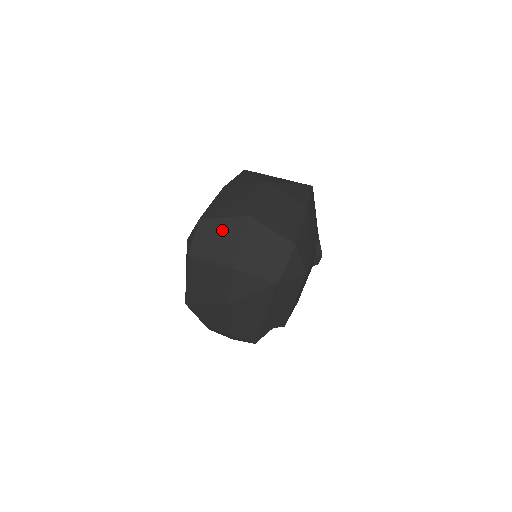
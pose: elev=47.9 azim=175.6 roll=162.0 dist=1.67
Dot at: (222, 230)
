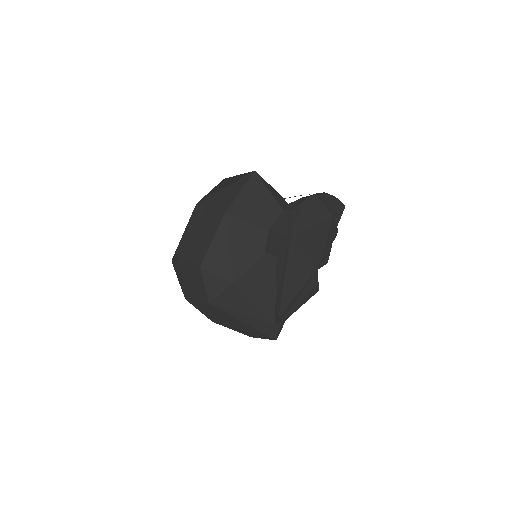
Dot at: (176, 267)
